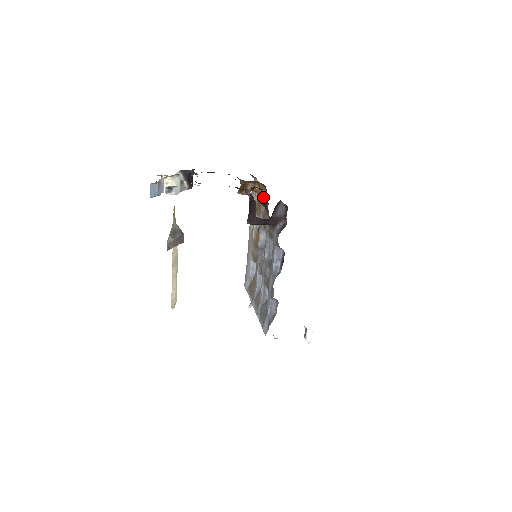
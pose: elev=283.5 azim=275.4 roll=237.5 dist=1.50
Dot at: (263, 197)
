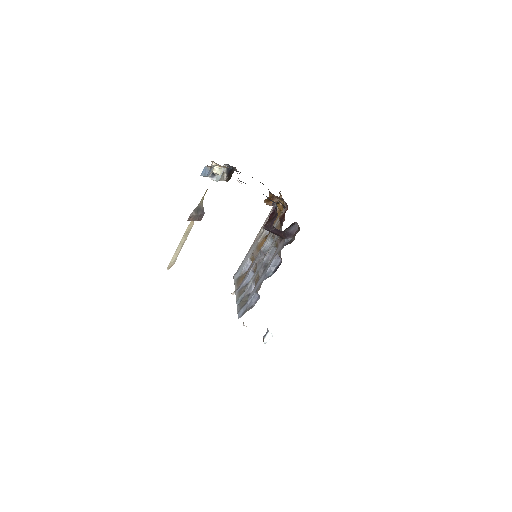
Dot at: (282, 213)
